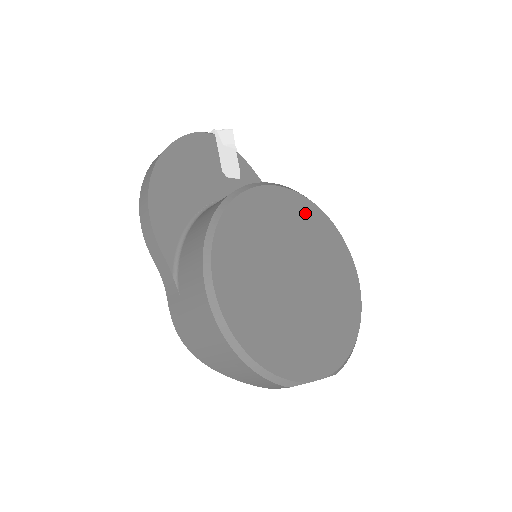
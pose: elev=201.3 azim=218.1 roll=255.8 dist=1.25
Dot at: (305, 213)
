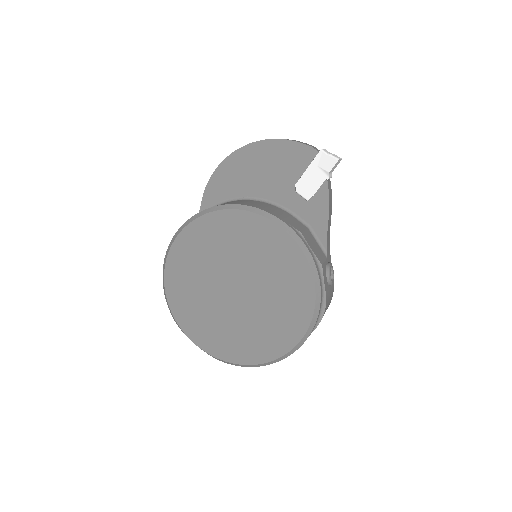
Dot at: (291, 266)
